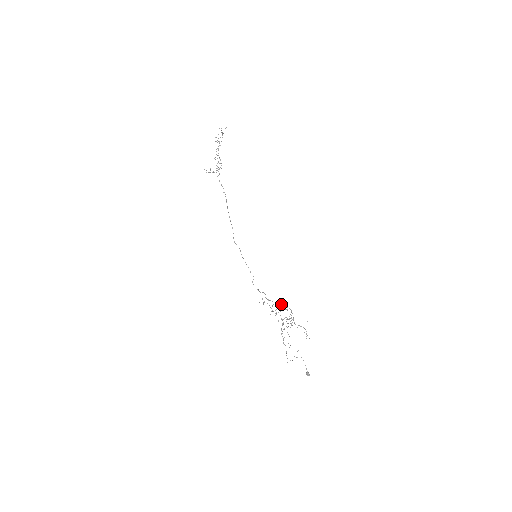
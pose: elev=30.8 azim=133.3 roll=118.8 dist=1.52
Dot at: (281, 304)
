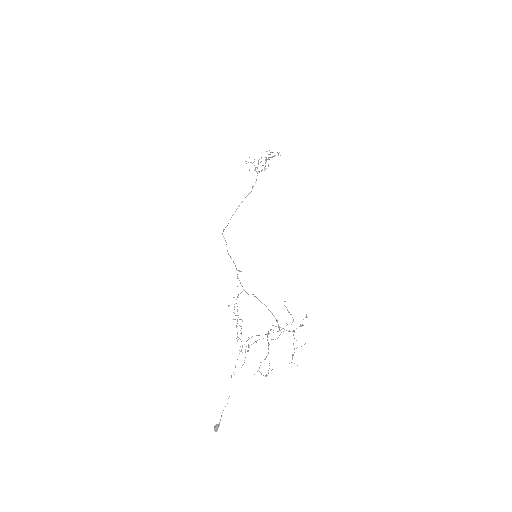
Dot at: occluded
